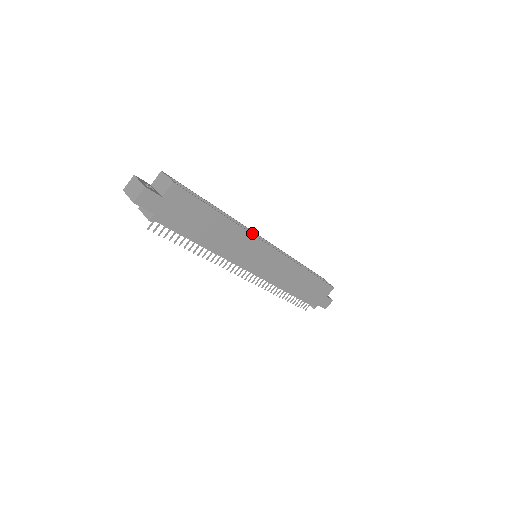
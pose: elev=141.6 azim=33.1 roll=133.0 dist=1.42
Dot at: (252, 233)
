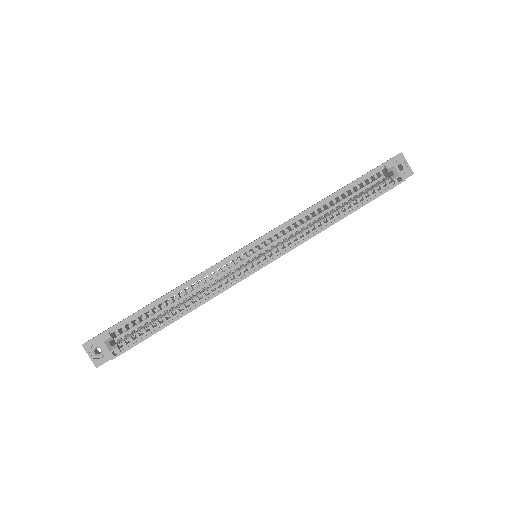
Dot at: (236, 254)
